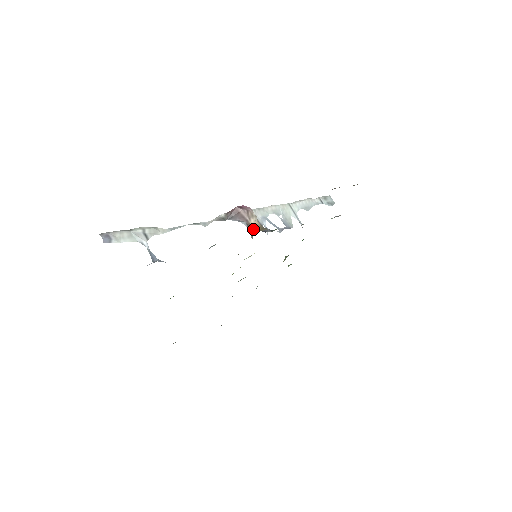
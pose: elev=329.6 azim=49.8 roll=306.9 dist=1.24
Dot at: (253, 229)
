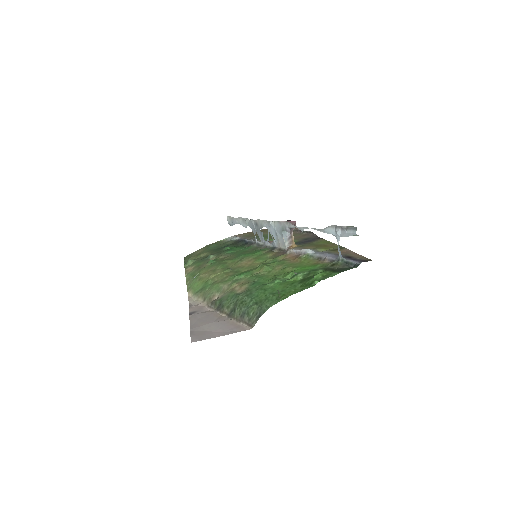
Dot at: (293, 241)
